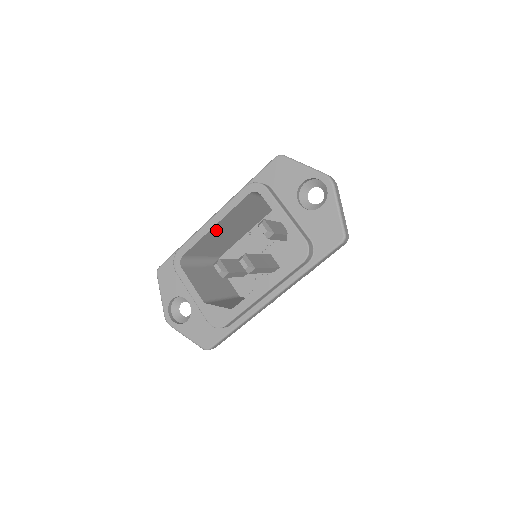
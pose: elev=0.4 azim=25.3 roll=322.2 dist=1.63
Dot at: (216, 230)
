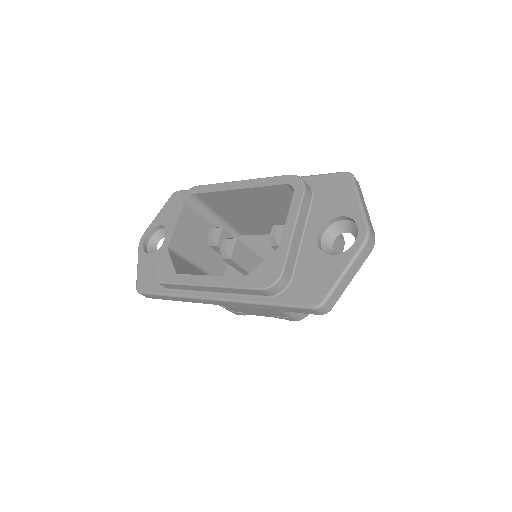
Dot at: (239, 197)
